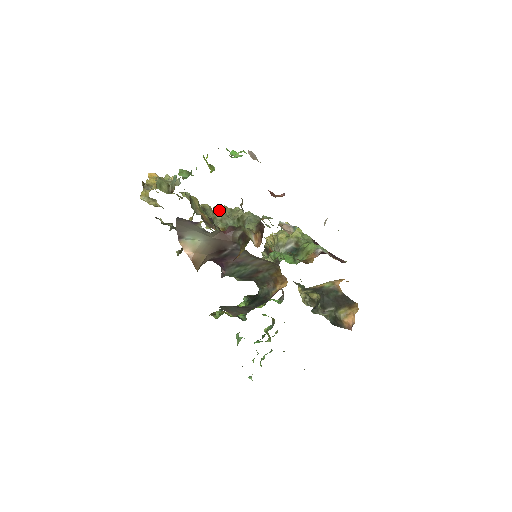
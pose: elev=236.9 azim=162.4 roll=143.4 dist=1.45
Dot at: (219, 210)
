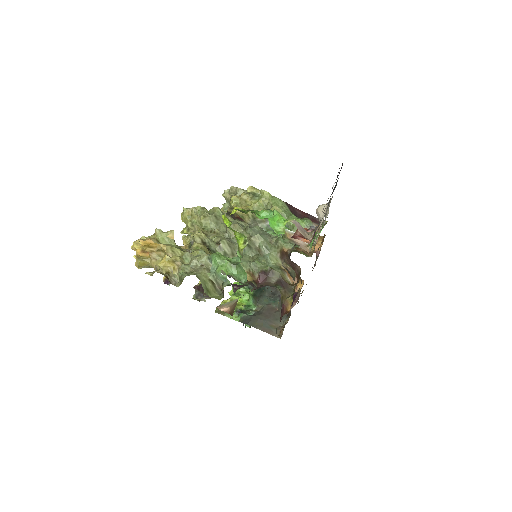
Dot at: (224, 242)
